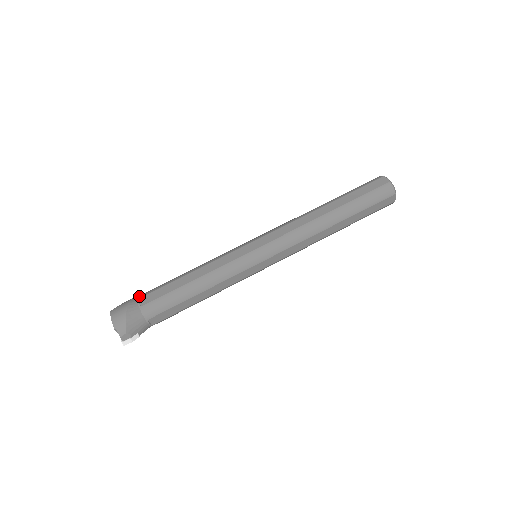
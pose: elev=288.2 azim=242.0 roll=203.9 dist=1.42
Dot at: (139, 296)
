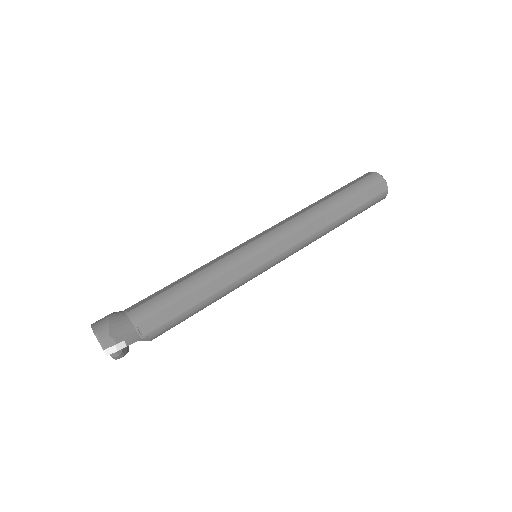
Dot at: (126, 309)
